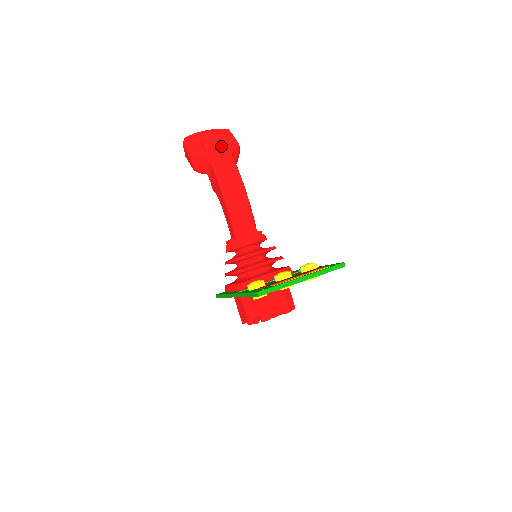
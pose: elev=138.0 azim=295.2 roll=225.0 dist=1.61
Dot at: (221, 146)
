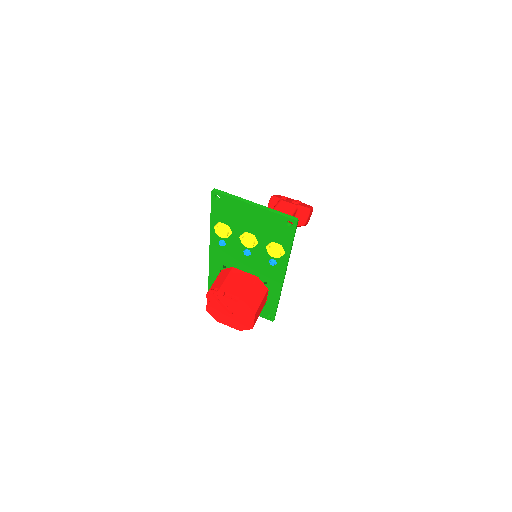
Dot at: (295, 201)
